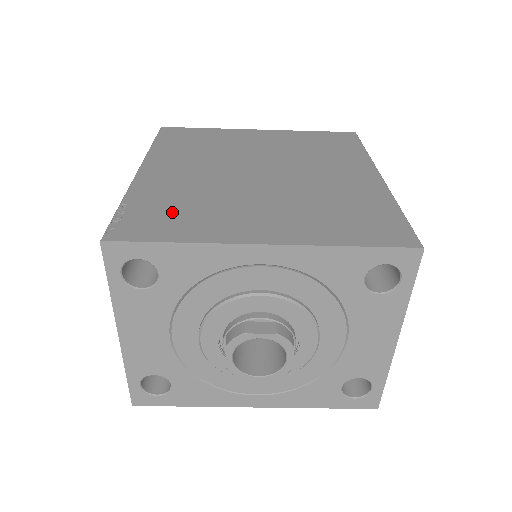
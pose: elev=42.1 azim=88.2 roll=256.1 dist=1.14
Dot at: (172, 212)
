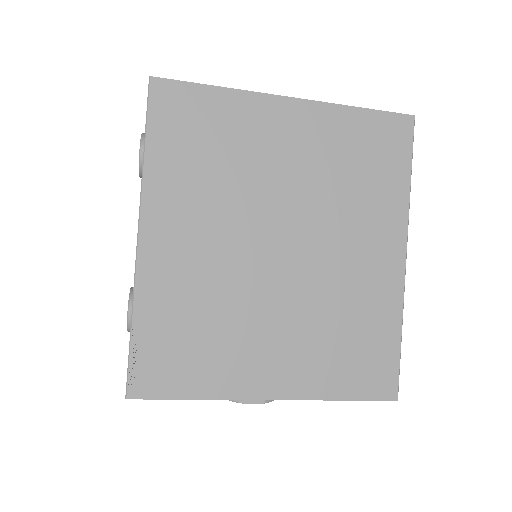
Dot at: (187, 344)
